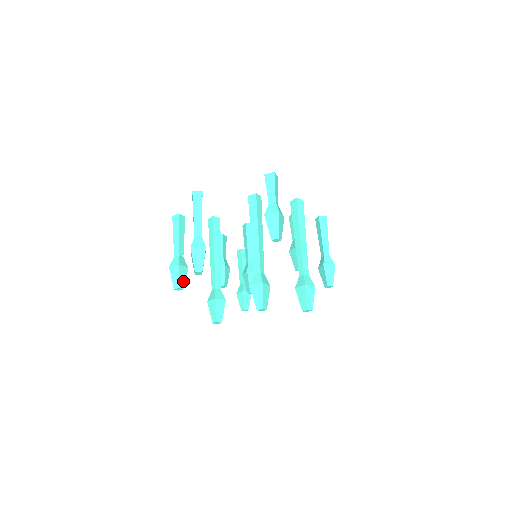
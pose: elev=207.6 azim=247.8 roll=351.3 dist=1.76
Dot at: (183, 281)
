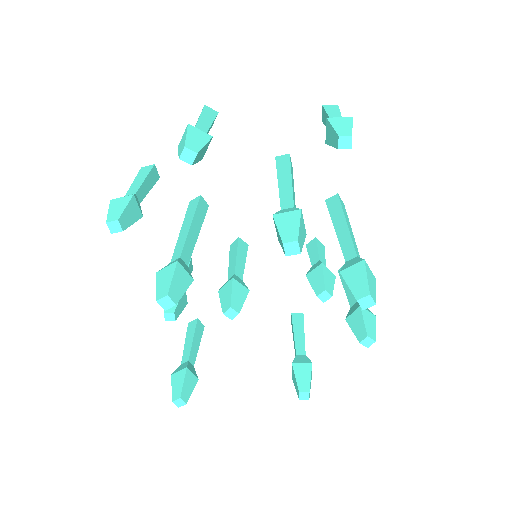
Dot at: (128, 221)
